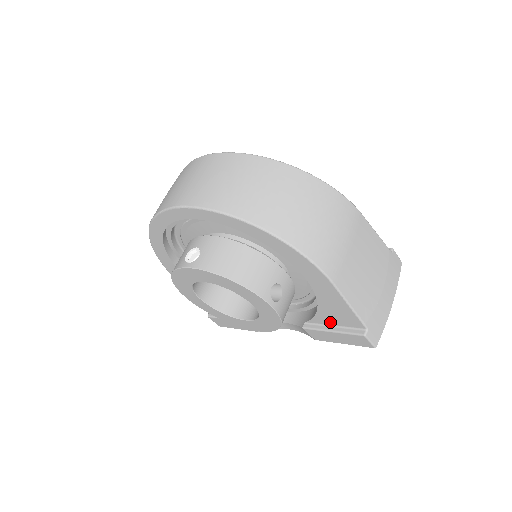
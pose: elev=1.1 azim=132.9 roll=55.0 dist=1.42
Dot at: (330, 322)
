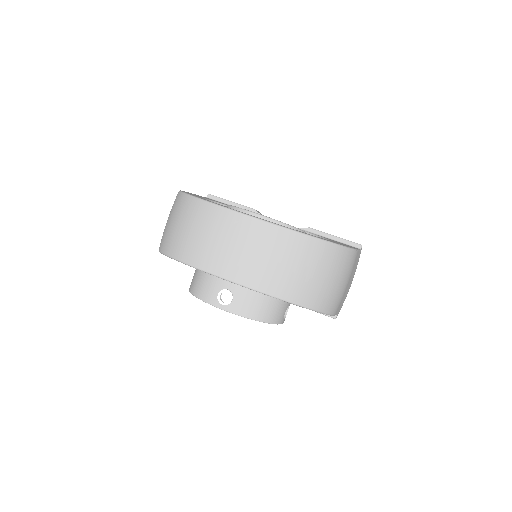
Dot at: occluded
